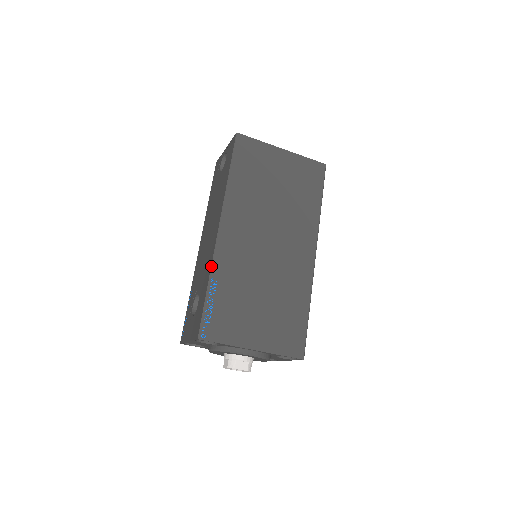
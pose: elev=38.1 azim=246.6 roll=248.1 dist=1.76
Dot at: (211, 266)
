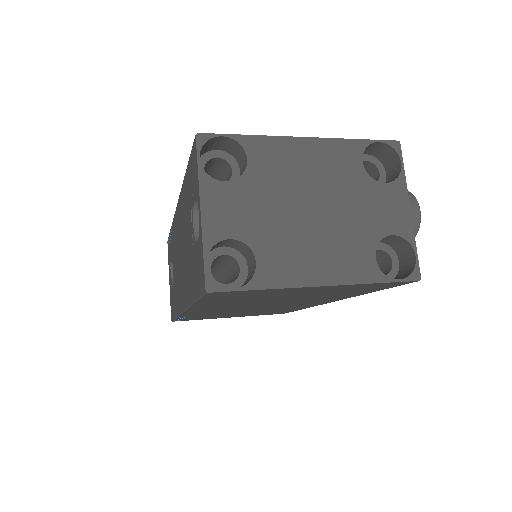
Dot at: occluded
